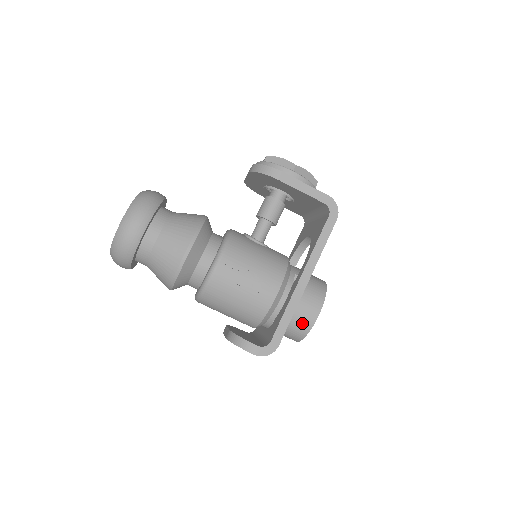
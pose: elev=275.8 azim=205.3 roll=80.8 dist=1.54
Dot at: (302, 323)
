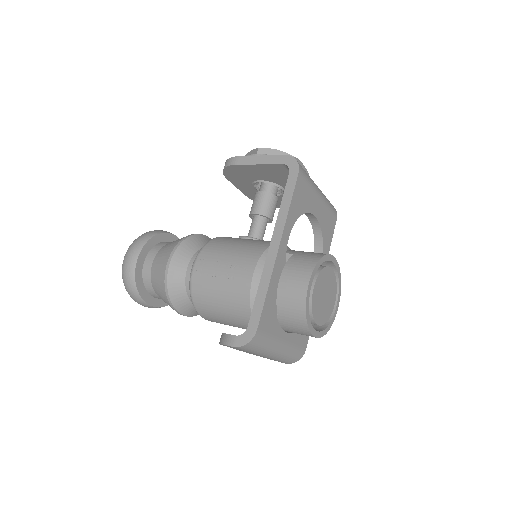
Dot at: (293, 302)
